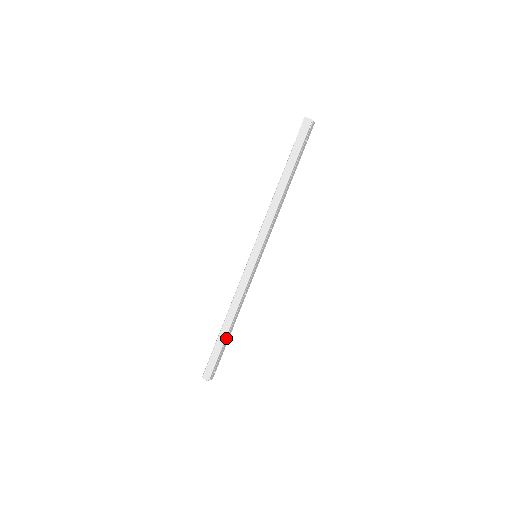
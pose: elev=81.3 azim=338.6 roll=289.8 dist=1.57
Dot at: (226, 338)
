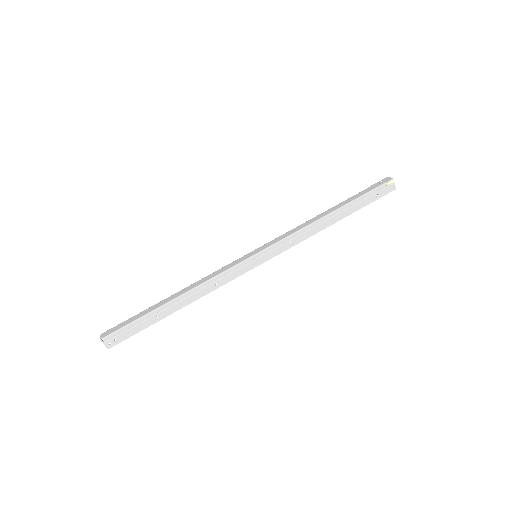
Dot at: (160, 310)
